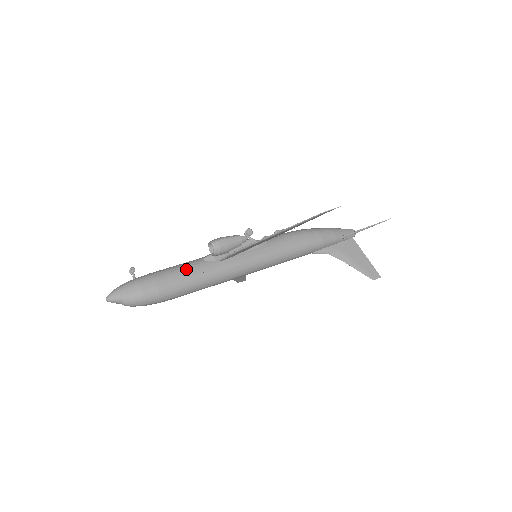
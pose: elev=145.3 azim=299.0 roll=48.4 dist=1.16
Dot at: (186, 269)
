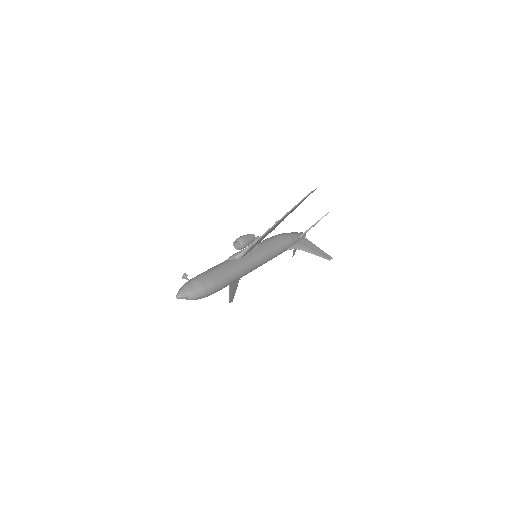
Dot at: (222, 266)
